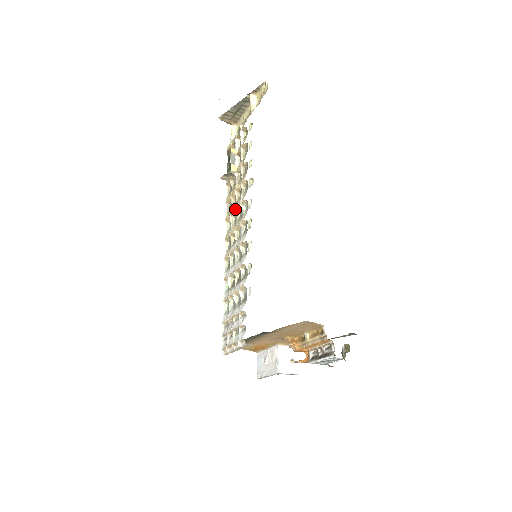
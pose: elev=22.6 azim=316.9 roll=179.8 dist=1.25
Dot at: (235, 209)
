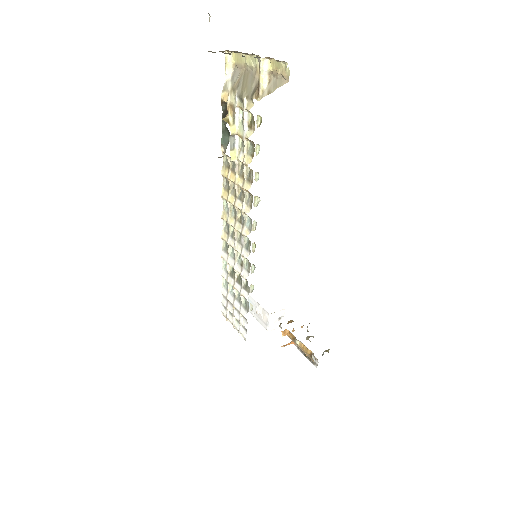
Dot at: (235, 207)
